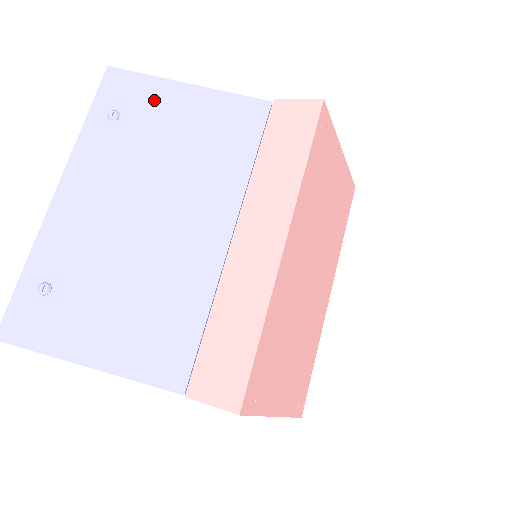
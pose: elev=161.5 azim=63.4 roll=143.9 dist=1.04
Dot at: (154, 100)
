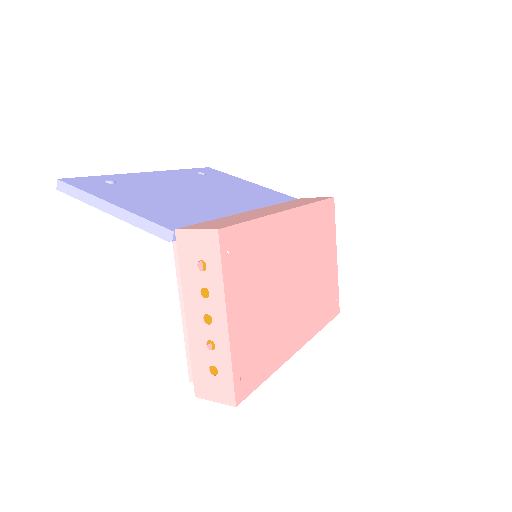
Dot at: (229, 179)
